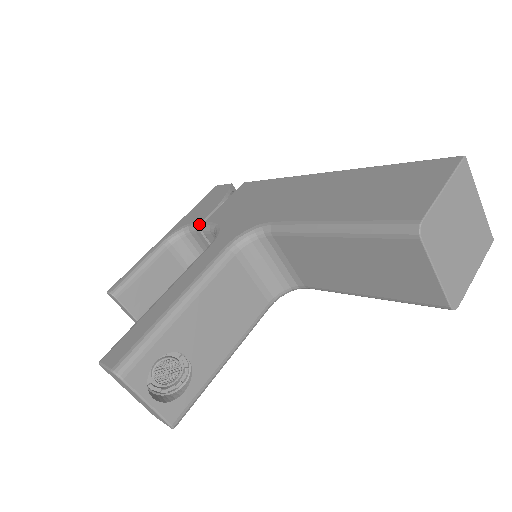
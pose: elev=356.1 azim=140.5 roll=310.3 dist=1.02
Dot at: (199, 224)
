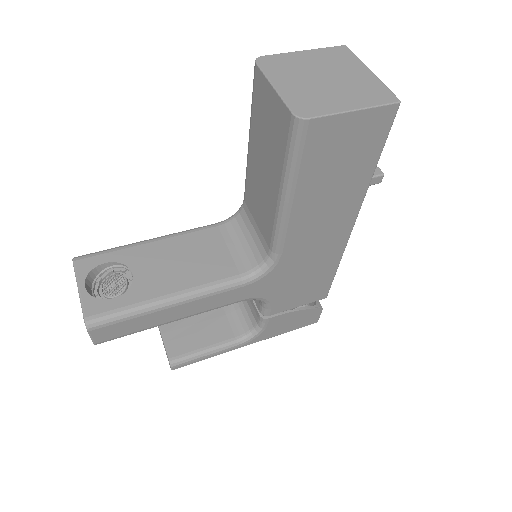
Dot at: occluded
